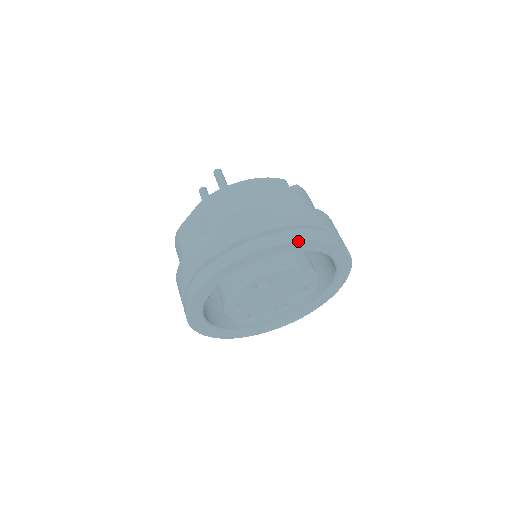
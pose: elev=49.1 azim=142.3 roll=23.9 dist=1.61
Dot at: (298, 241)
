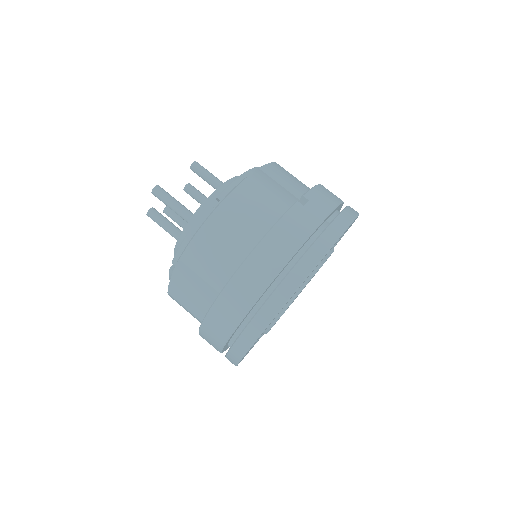
Dot at: occluded
